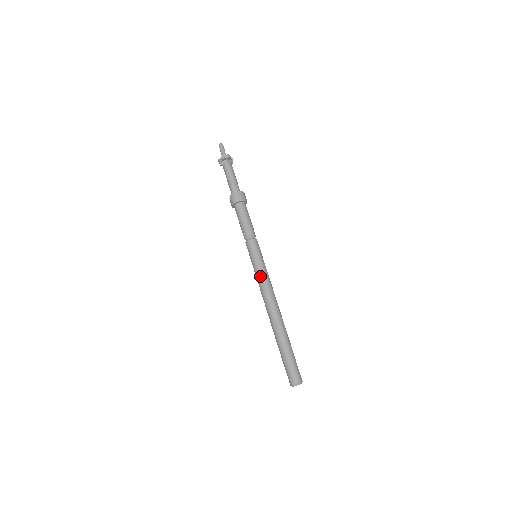
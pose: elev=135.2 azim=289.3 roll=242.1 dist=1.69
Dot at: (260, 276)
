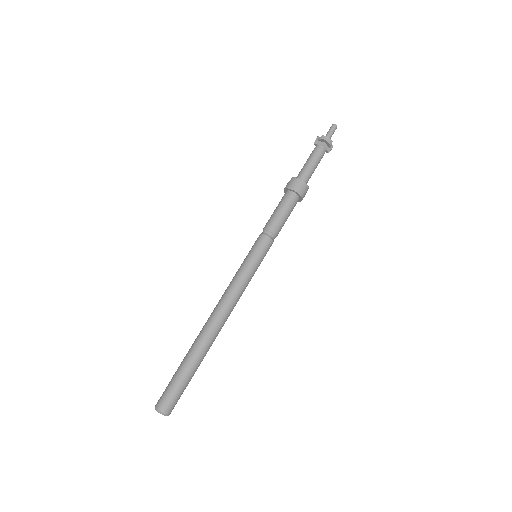
Dot at: (238, 277)
